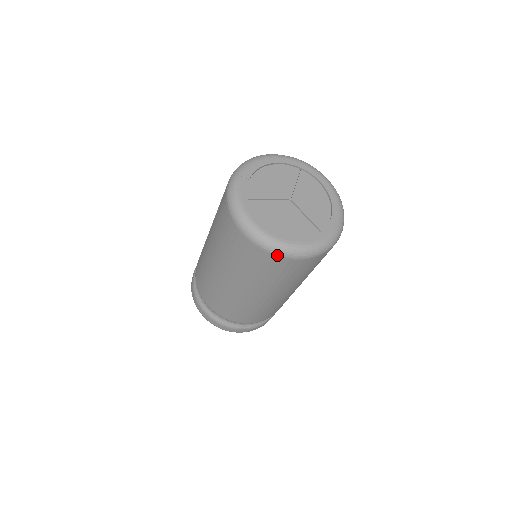
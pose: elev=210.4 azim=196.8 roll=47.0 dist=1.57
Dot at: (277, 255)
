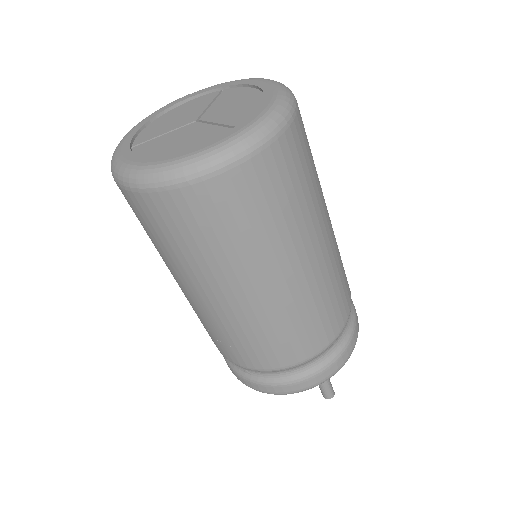
Dot at: (167, 188)
